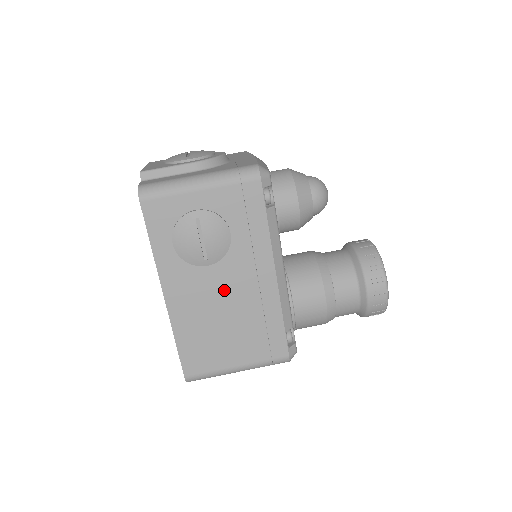
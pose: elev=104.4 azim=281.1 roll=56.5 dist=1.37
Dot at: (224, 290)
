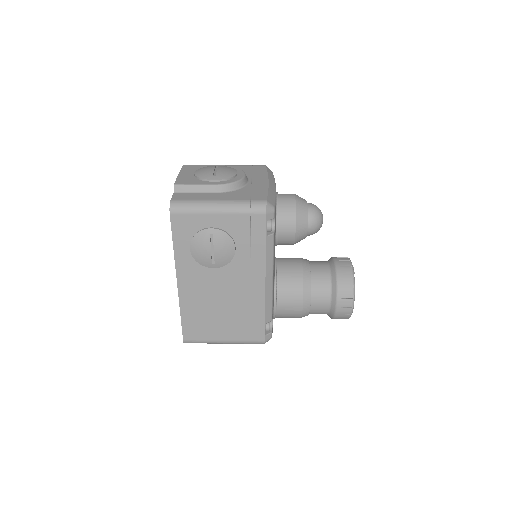
Dot at: (223, 287)
